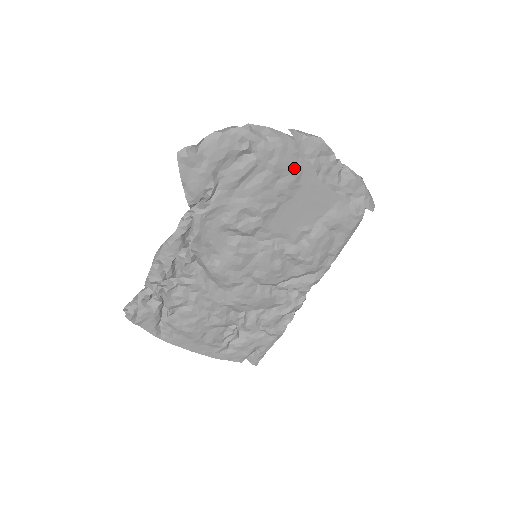
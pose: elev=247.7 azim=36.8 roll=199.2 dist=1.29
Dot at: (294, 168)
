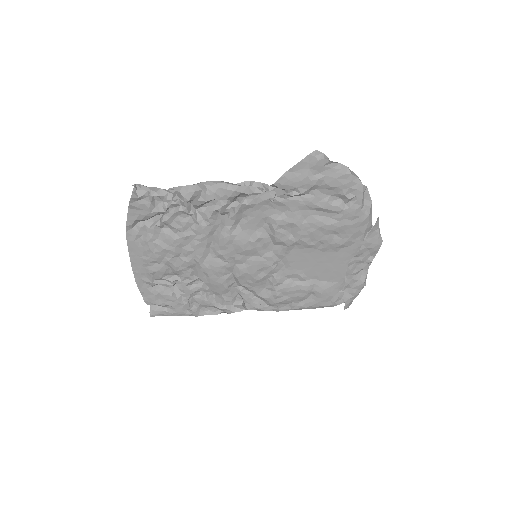
Dot at: (350, 239)
